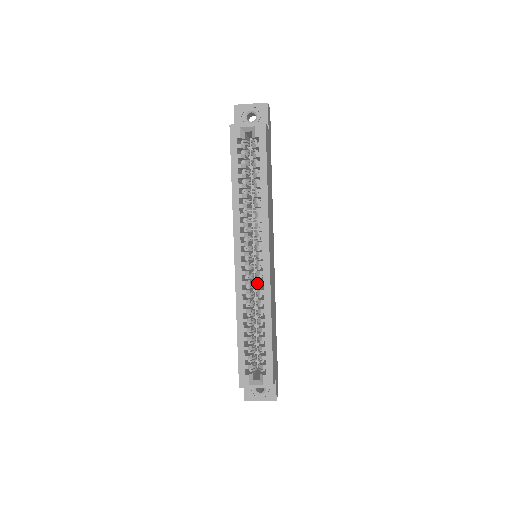
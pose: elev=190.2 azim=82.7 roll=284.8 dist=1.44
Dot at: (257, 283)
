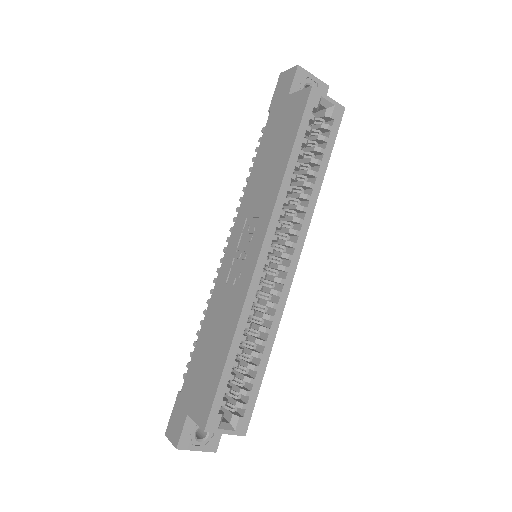
Dot at: (271, 292)
